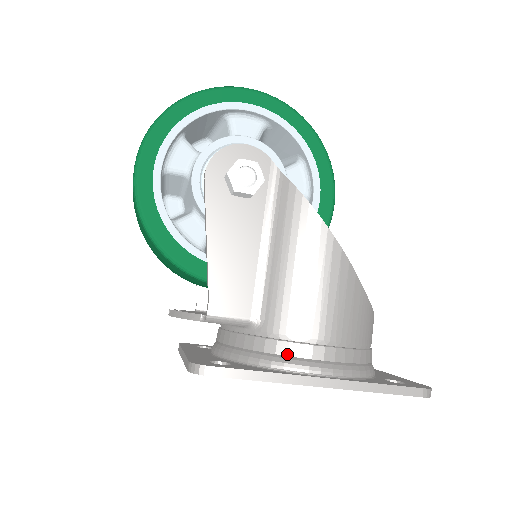
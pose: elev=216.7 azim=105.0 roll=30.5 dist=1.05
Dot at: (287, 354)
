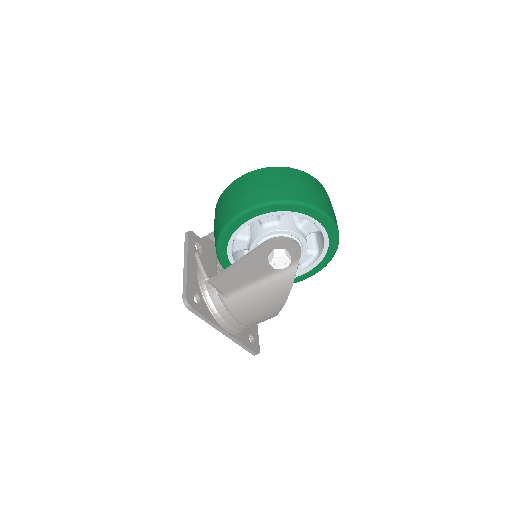
Dot at: (224, 316)
